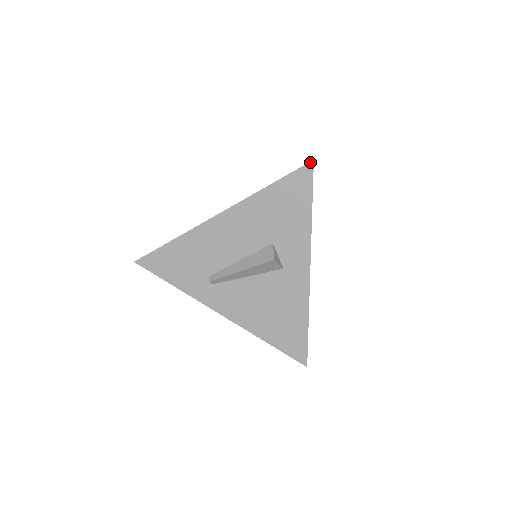
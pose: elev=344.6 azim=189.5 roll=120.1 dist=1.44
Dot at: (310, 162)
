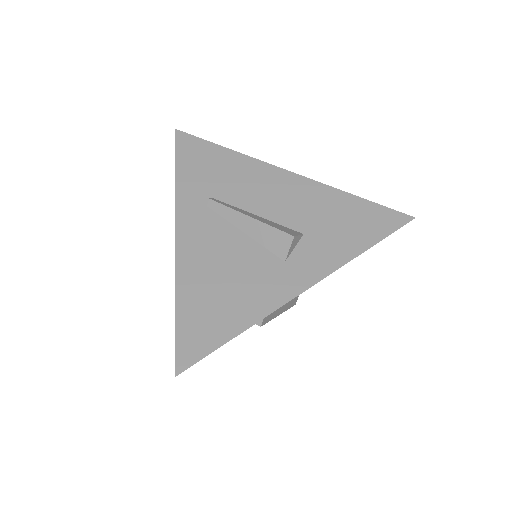
Dot at: (411, 216)
